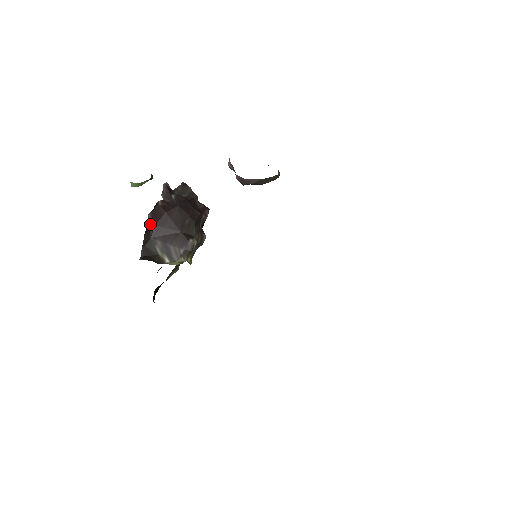
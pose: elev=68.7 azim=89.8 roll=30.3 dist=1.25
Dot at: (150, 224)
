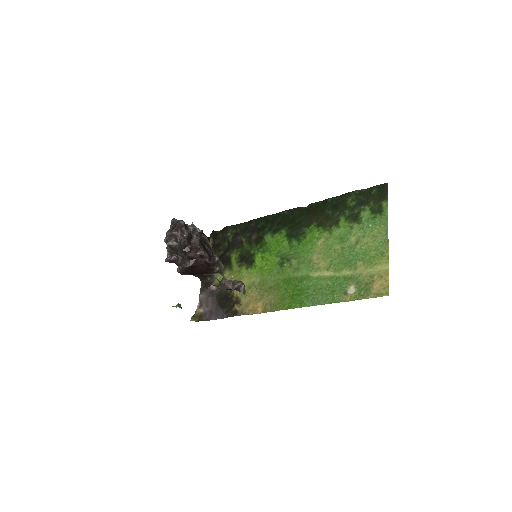
Dot at: occluded
